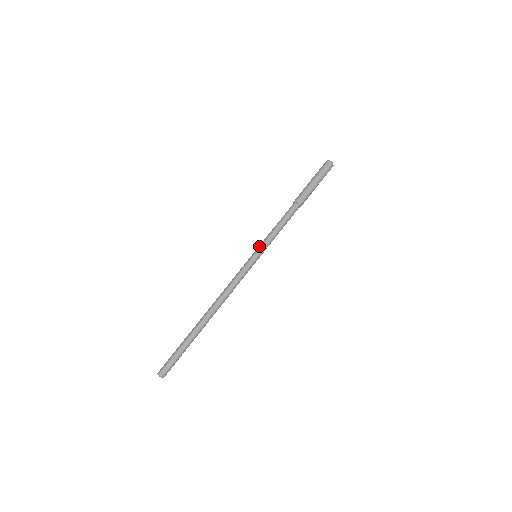
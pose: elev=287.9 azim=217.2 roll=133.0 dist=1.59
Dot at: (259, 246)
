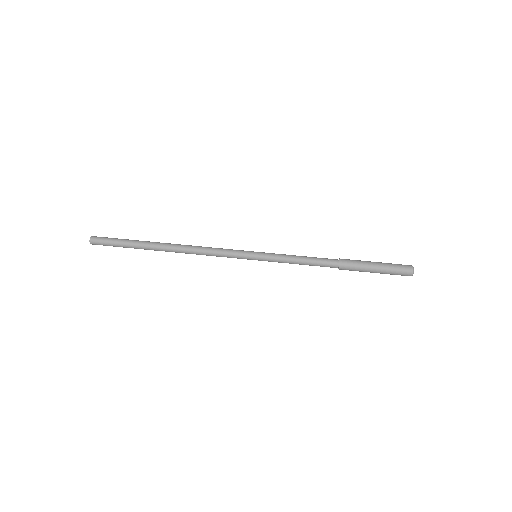
Dot at: (268, 253)
